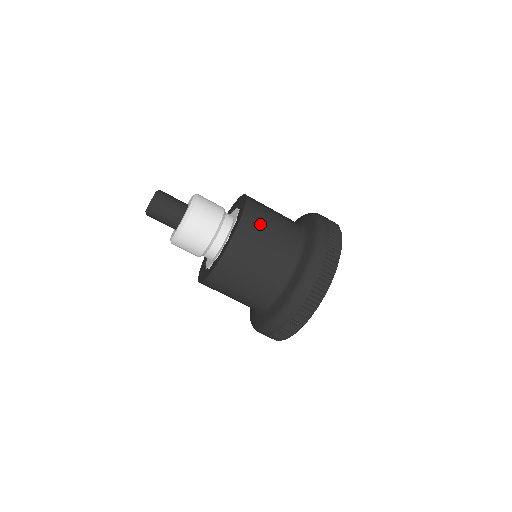
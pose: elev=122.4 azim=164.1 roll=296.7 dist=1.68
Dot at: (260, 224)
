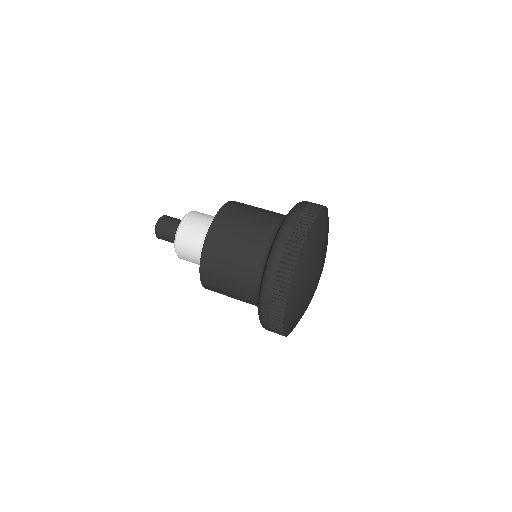
Dot at: (229, 228)
